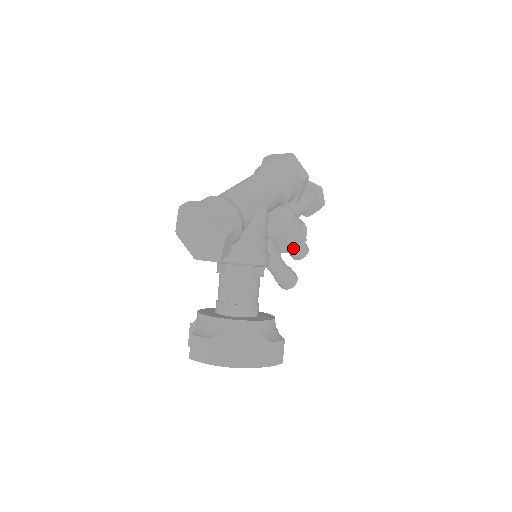
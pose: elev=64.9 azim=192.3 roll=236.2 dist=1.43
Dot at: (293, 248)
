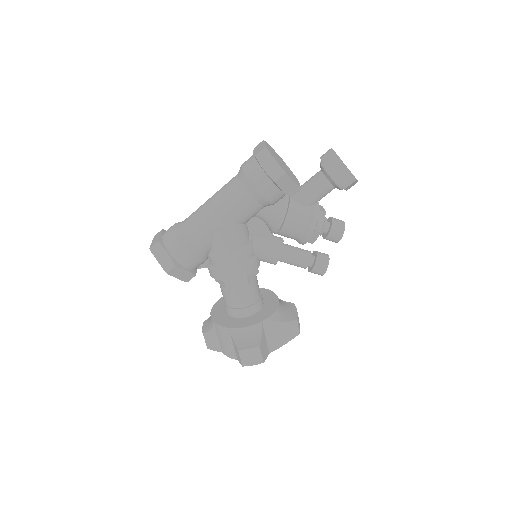
Dot at: (302, 243)
